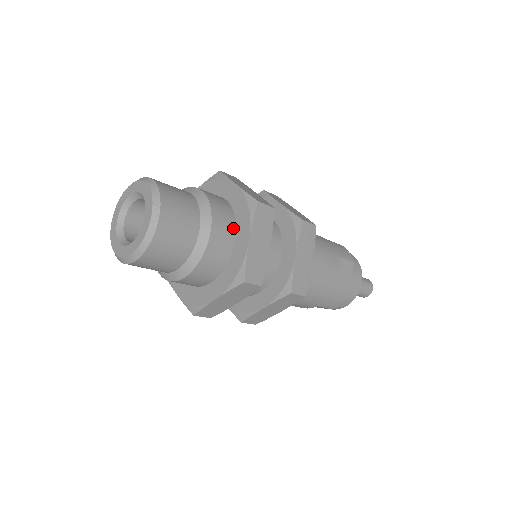
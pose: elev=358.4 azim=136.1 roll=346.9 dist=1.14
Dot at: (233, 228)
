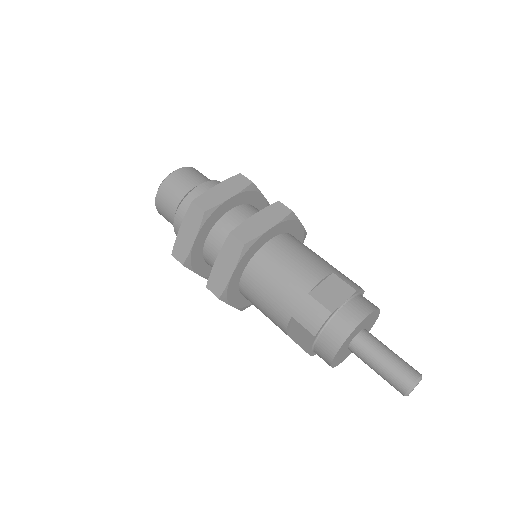
Dot at: occluded
